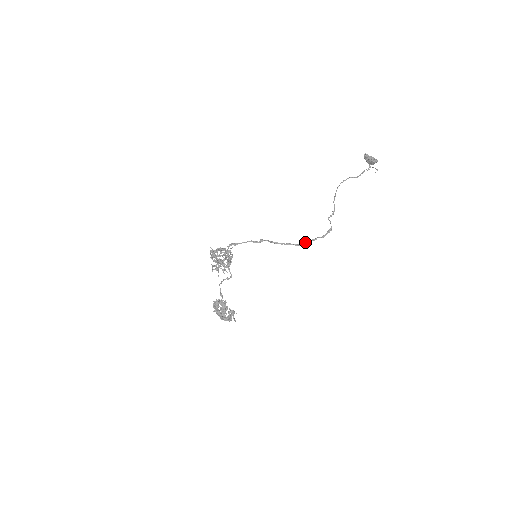
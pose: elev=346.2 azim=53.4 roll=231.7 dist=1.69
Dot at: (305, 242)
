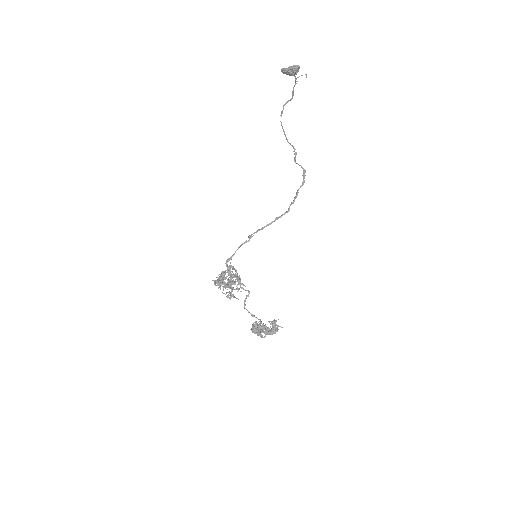
Dot at: occluded
